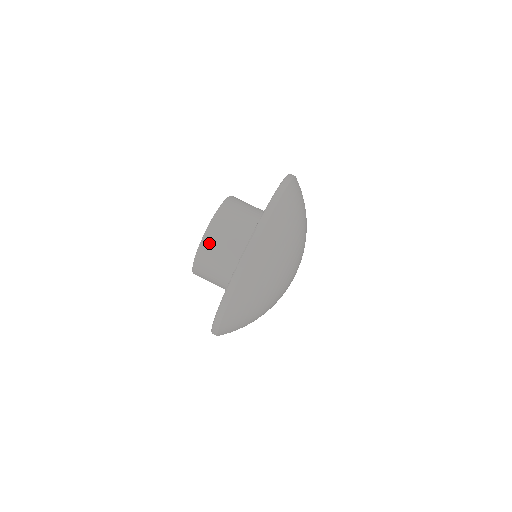
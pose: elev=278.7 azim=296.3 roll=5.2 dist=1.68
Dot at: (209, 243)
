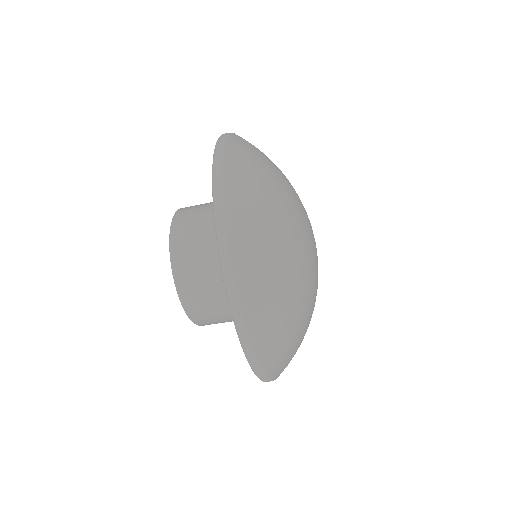
Dot at: occluded
